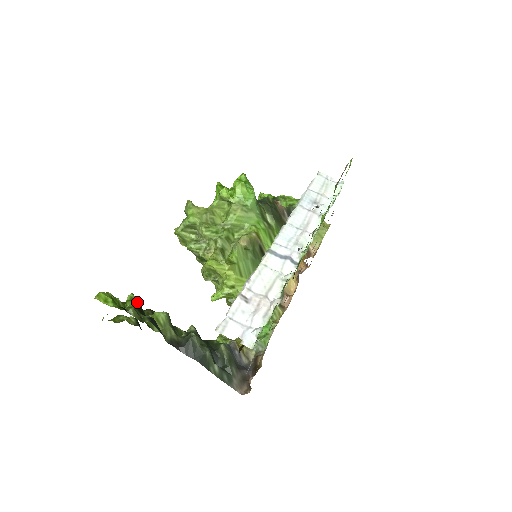
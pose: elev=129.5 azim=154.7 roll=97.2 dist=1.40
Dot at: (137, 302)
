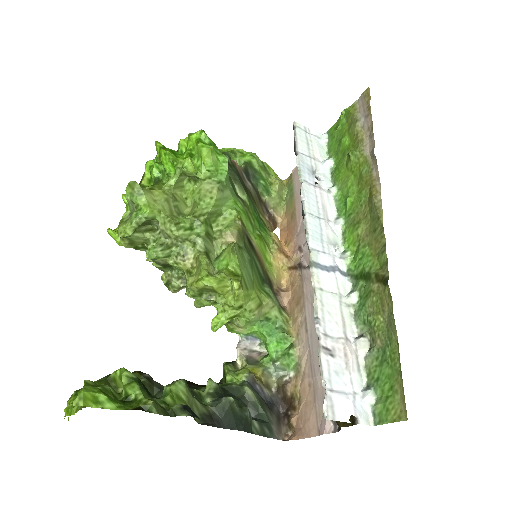
Dot at: (139, 381)
